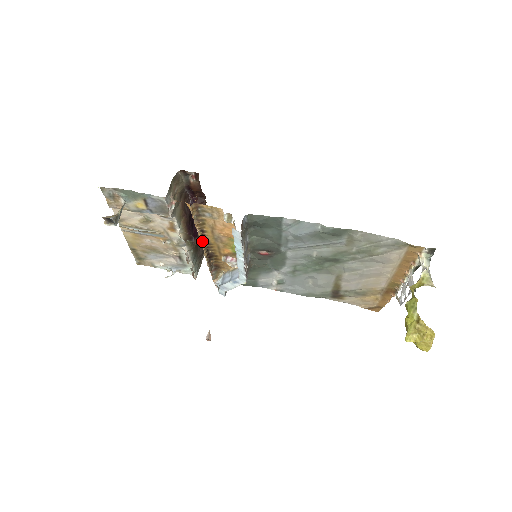
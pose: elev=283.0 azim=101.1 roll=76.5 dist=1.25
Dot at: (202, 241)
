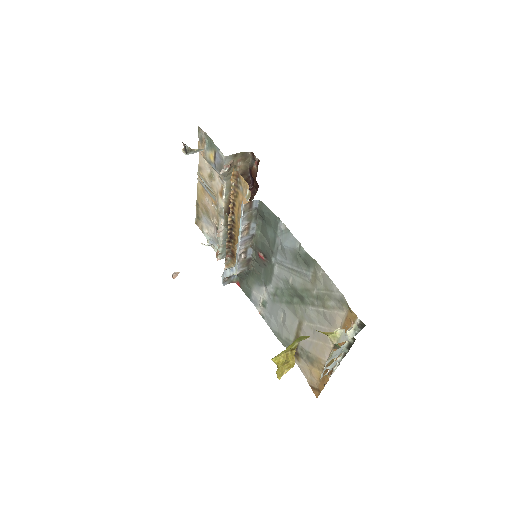
Dot at: (231, 215)
